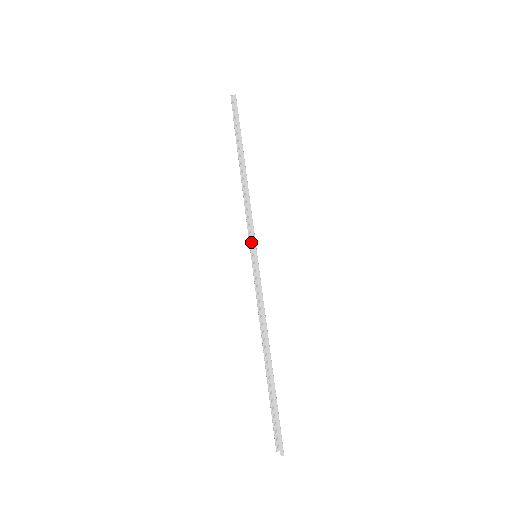
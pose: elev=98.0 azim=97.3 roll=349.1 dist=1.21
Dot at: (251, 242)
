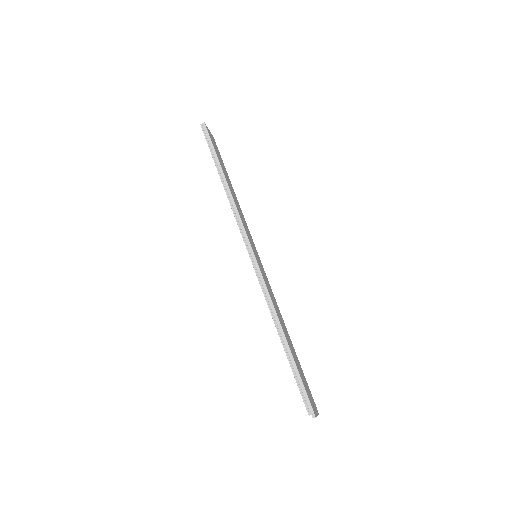
Dot at: (247, 246)
